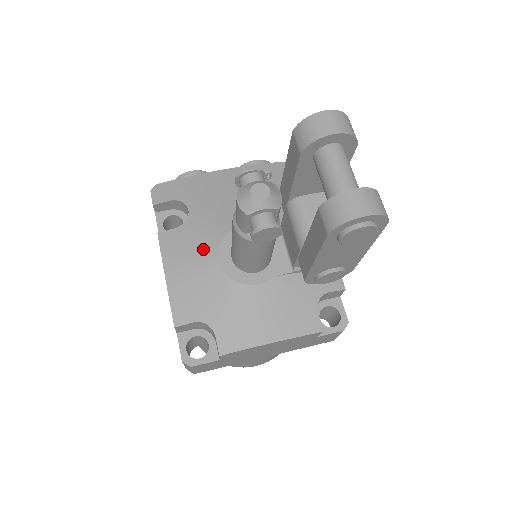
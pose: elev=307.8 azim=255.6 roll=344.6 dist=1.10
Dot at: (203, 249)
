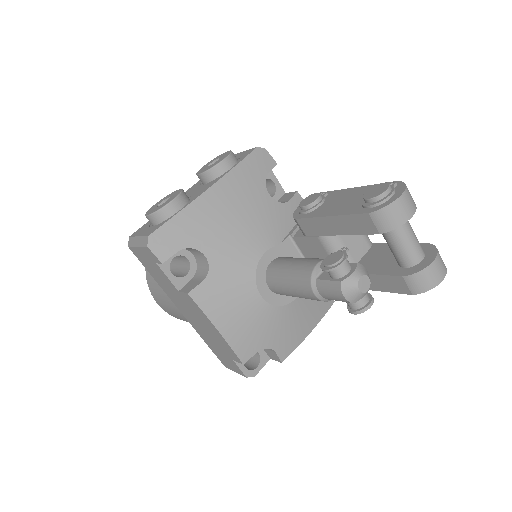
Dot at: (242, 292)
